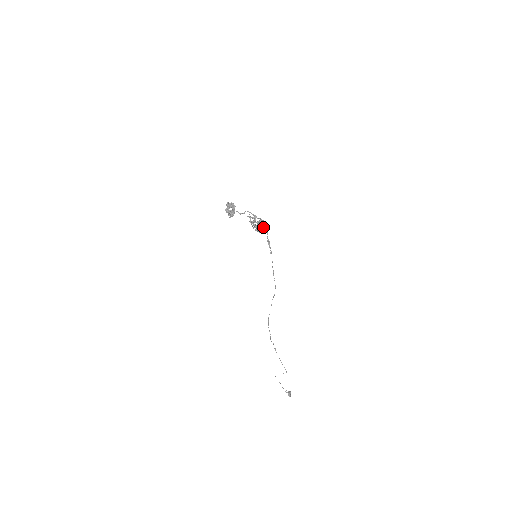
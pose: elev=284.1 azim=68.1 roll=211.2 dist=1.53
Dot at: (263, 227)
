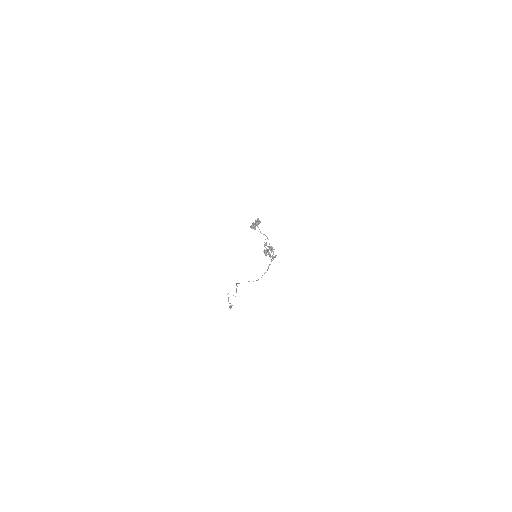
Dot at: (271, 256)
